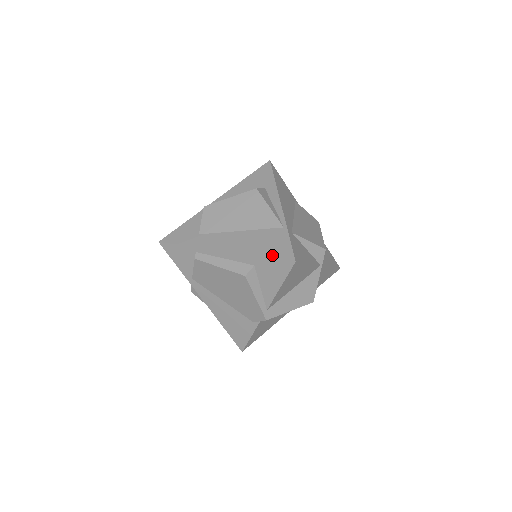
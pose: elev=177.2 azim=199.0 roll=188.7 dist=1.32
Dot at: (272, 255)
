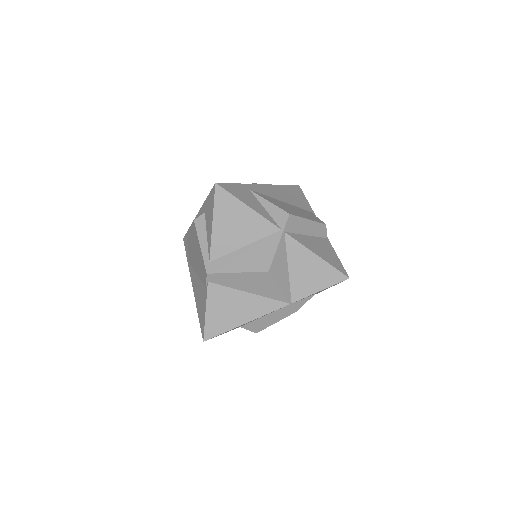
Dot at: occluded
